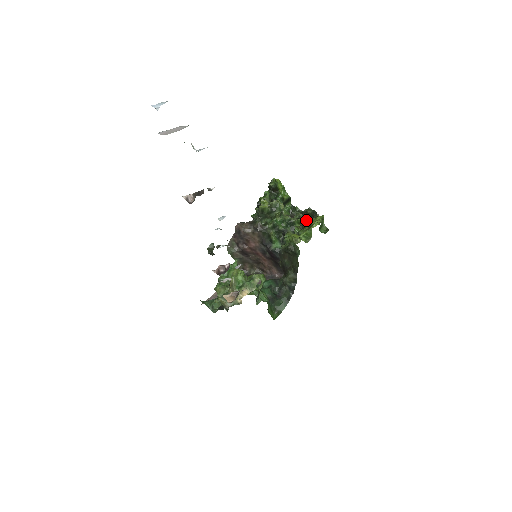
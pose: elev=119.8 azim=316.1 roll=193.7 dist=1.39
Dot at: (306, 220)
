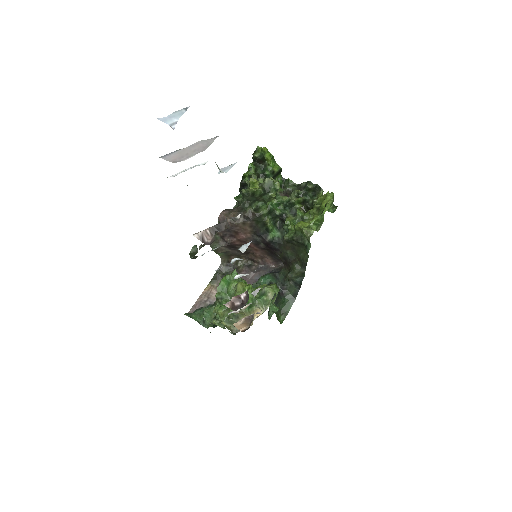
Dot at: (307, 197)
